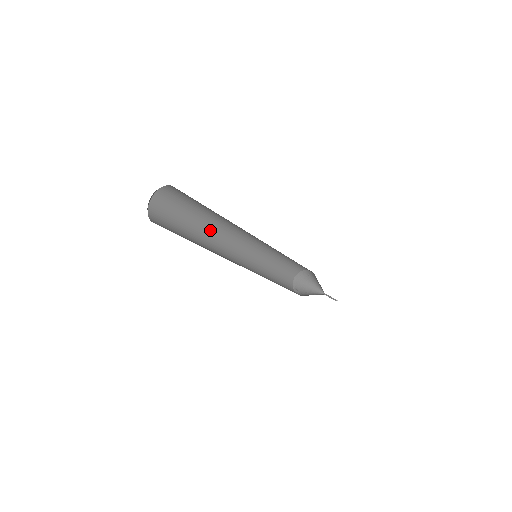
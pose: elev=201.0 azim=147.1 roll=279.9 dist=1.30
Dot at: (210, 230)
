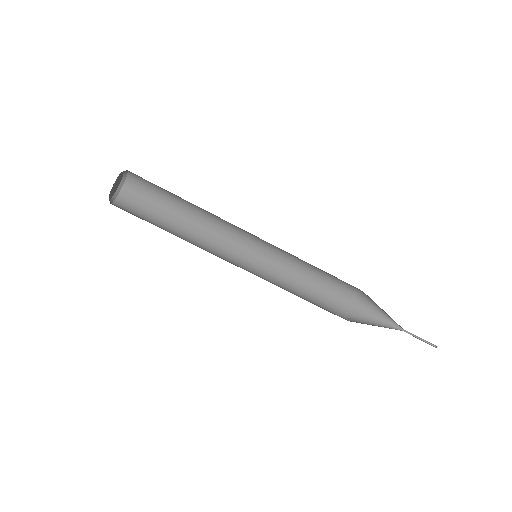
Dot at: (196, 230)
